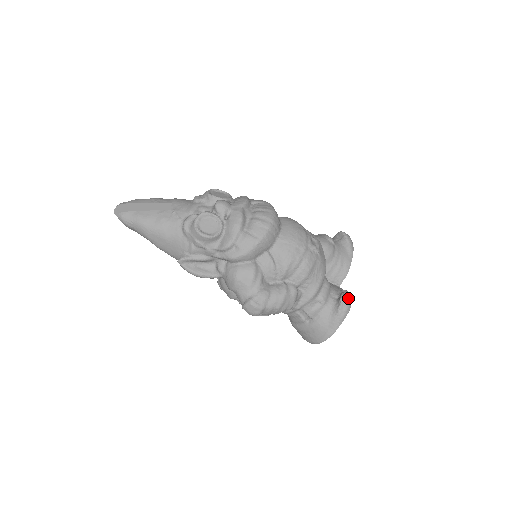
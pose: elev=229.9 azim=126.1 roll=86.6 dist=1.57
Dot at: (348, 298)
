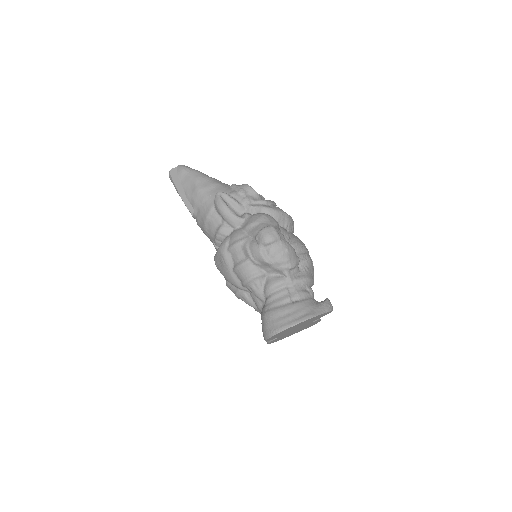
Dot at: occluded
